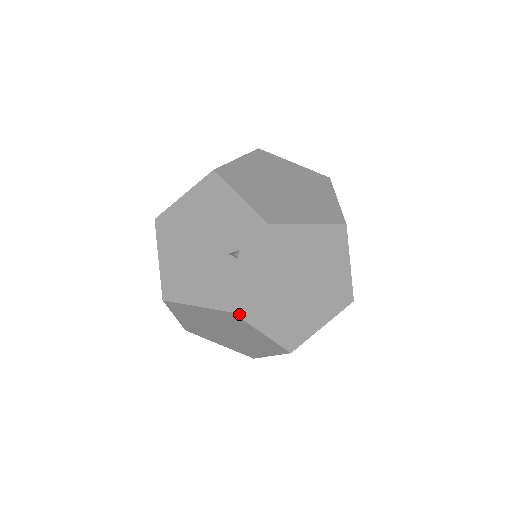
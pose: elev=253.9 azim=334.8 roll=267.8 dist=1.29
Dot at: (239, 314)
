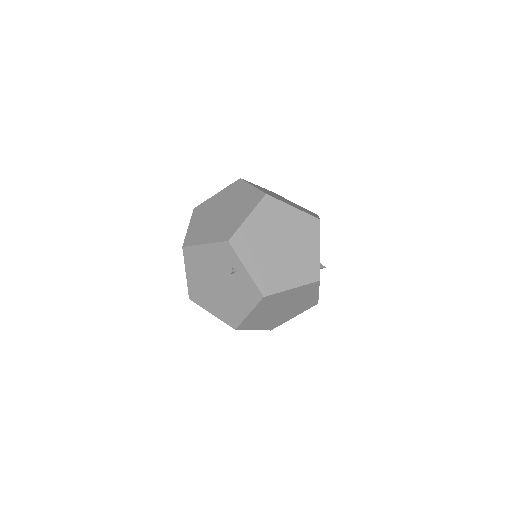
Dot at: (268, 294)
